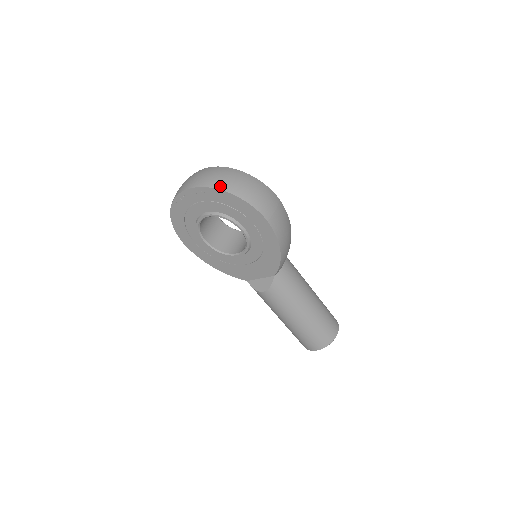
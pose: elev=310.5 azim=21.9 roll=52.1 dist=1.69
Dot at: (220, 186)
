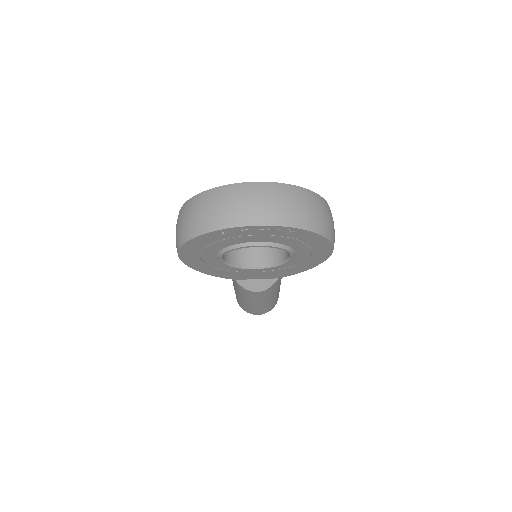
Dot at: (309, 225)
